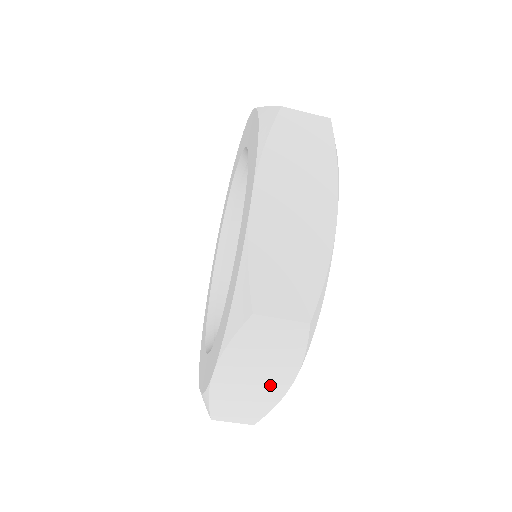
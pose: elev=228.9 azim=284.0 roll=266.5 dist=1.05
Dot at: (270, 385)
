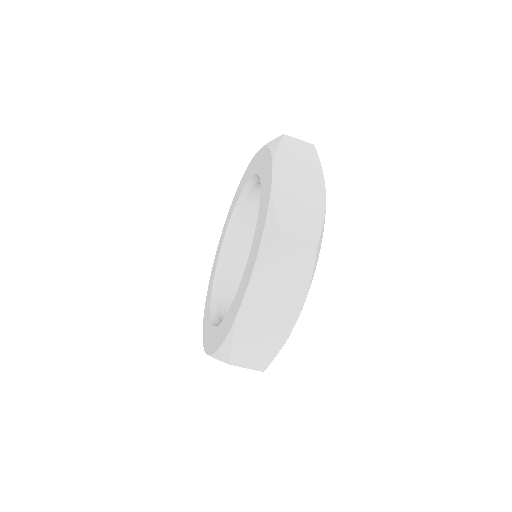
Dot at: occluded
